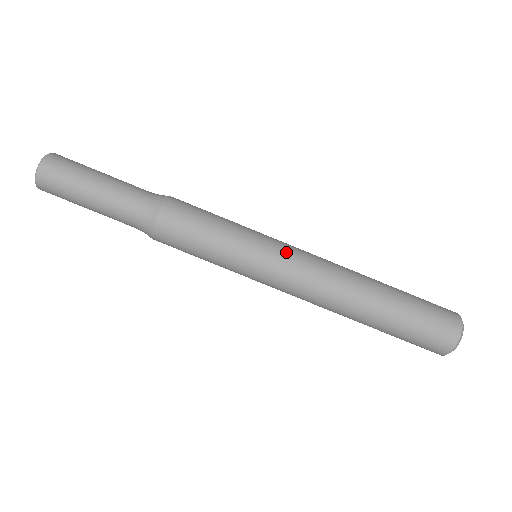
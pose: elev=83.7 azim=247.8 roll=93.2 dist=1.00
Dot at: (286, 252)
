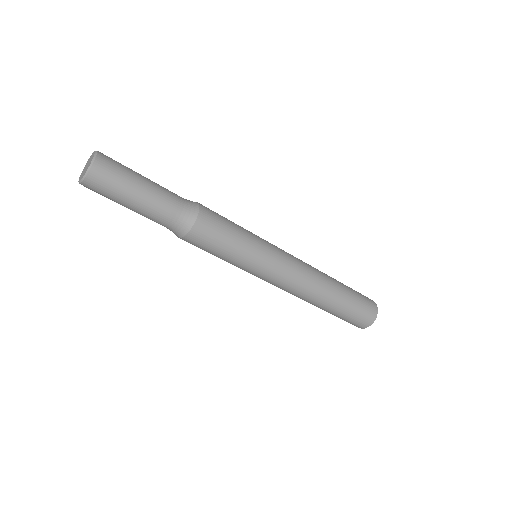
Dot at: (273, 276)
